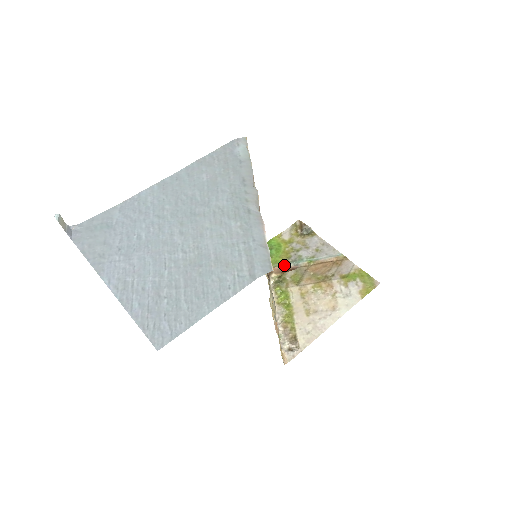
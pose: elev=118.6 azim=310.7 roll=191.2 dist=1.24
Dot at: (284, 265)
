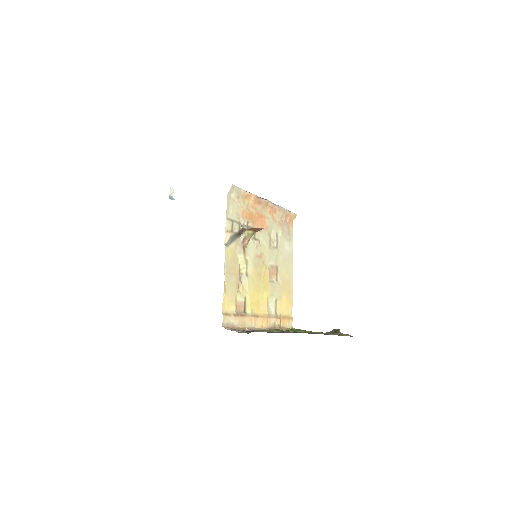
Dot at: (294, 330)
